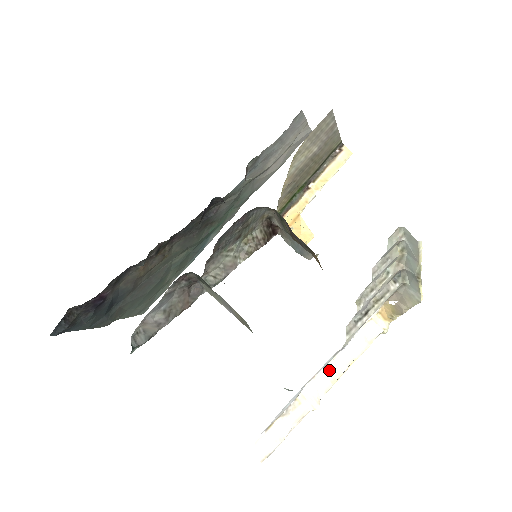
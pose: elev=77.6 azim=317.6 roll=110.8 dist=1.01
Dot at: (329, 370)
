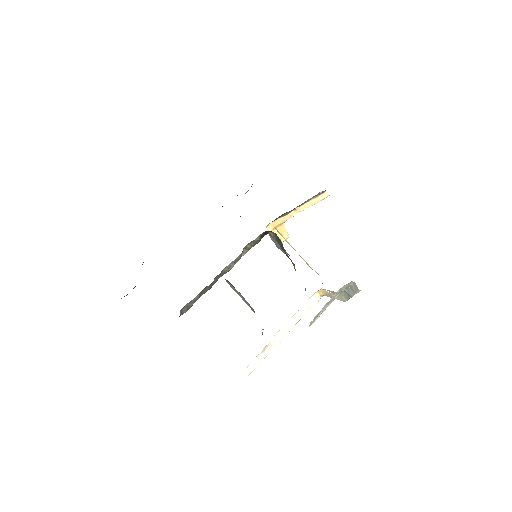
Dot at: (287, 326)
